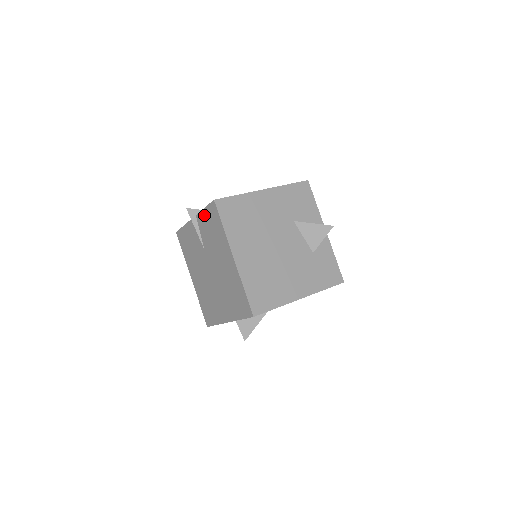
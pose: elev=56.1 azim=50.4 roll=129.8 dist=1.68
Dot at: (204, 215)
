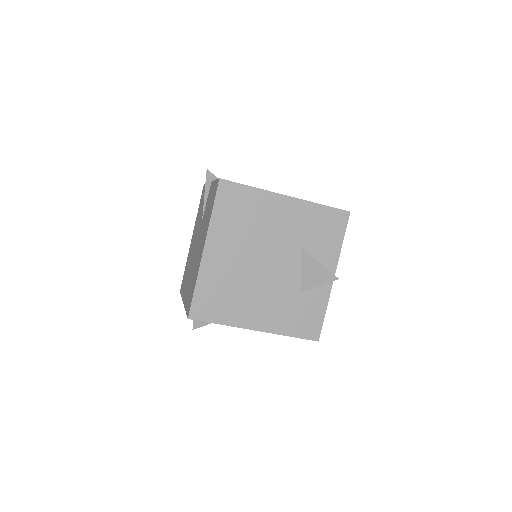
Dot at: (213, 187)
